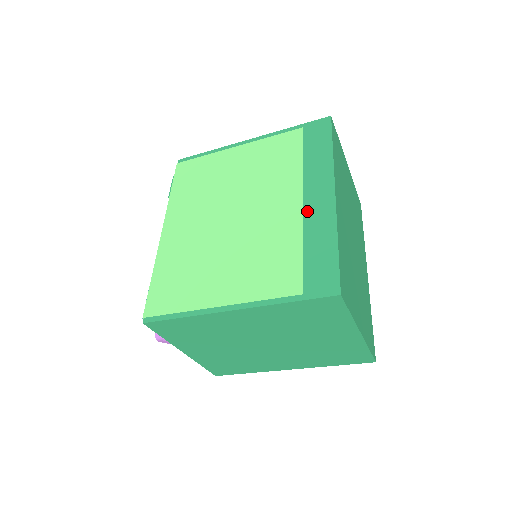
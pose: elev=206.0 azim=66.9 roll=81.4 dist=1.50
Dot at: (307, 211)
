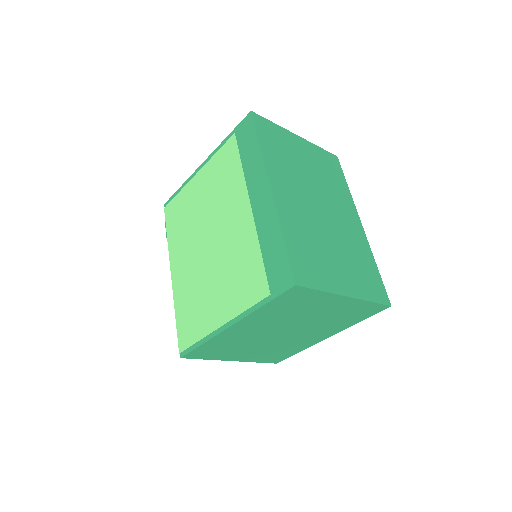
Dot at: (256, 215)
